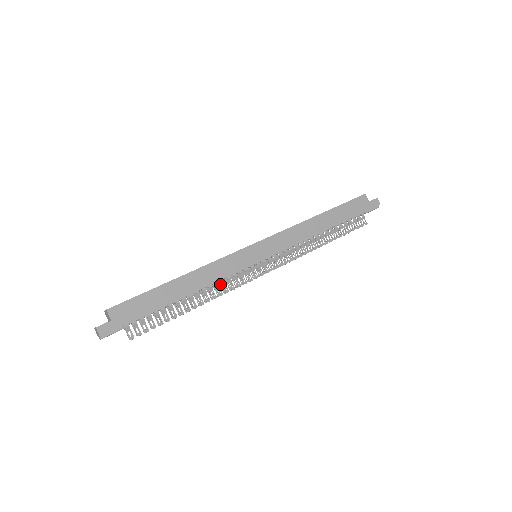
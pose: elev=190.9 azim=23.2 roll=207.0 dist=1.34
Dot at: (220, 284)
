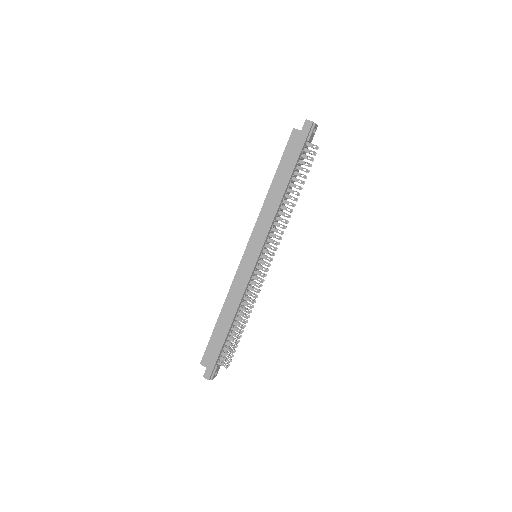
Dot at: (250, 294)
